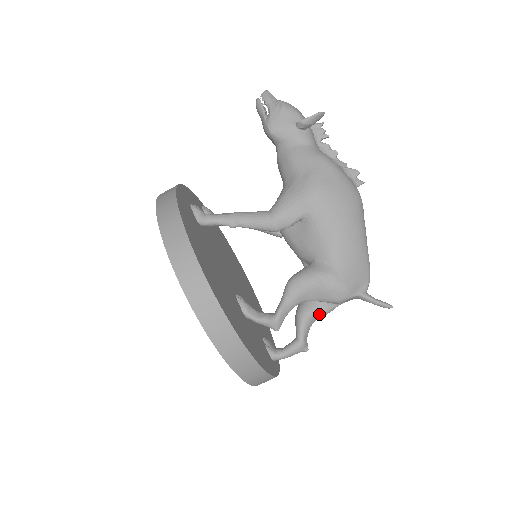
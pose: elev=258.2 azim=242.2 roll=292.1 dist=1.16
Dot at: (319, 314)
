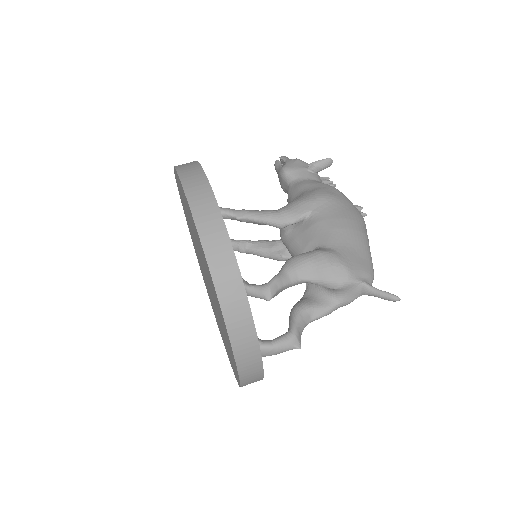
Dot at: (317, 310)
